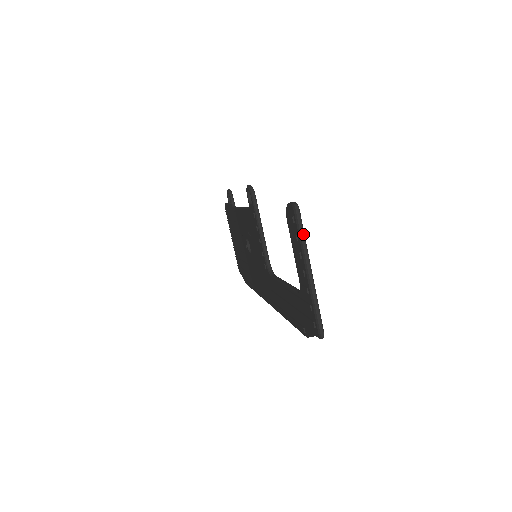
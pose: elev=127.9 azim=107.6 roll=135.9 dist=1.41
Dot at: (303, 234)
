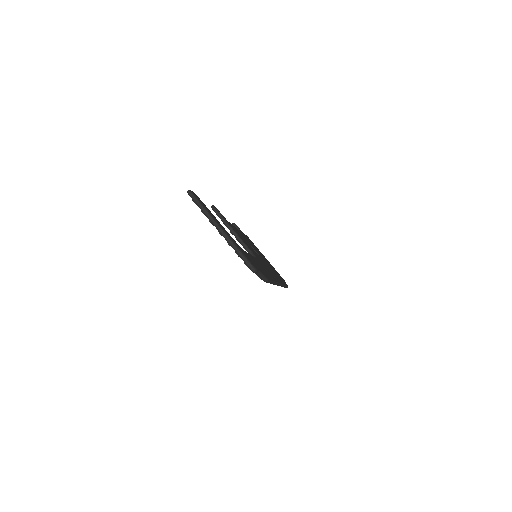
Dot at: (202, 207)
